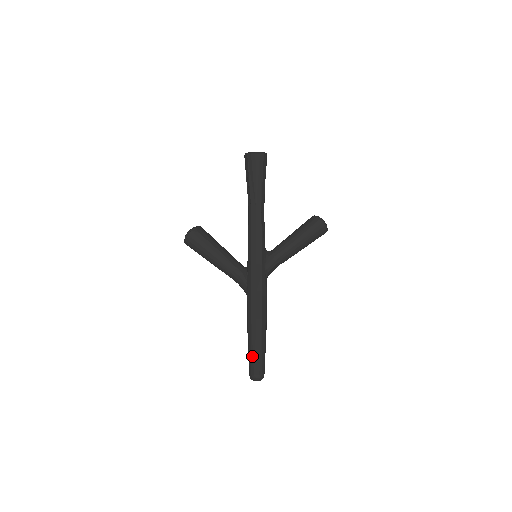
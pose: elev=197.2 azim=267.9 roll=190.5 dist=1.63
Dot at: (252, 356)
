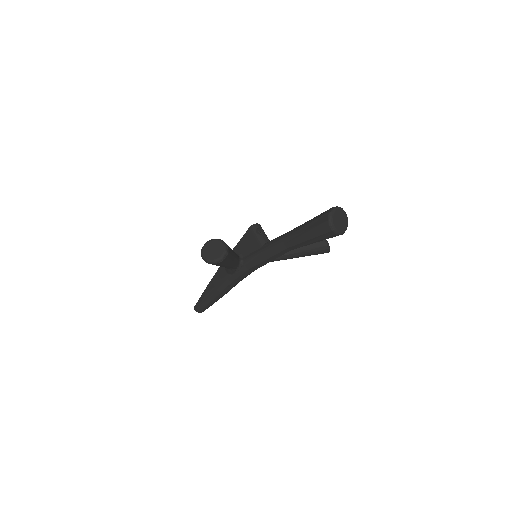
Dot at: (205, 306)
